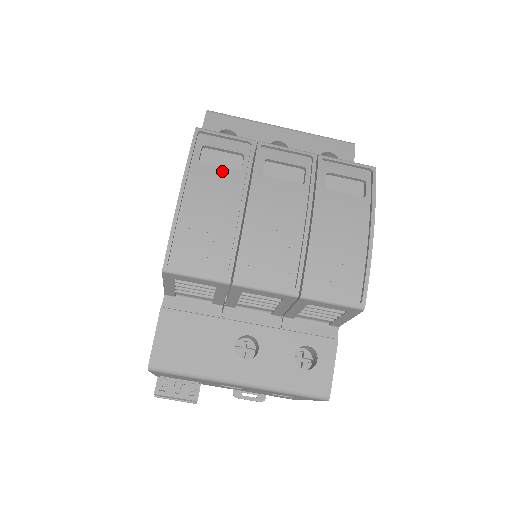
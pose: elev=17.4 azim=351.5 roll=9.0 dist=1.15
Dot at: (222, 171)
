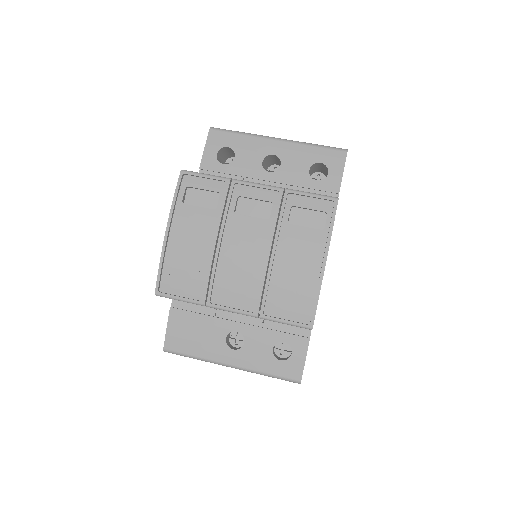
Dot at: (200, 211)
